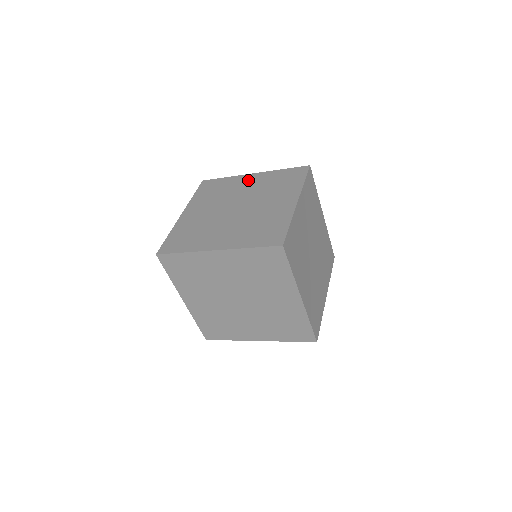
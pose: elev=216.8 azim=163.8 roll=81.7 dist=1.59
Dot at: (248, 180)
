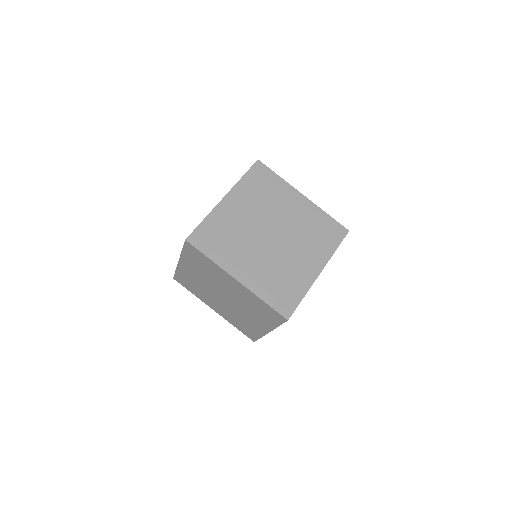
Dot at: occluded
